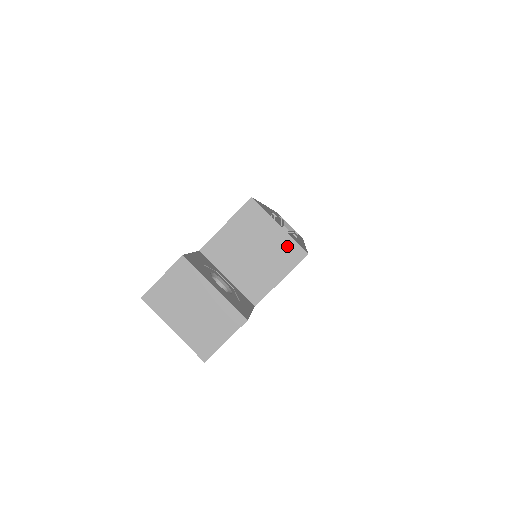
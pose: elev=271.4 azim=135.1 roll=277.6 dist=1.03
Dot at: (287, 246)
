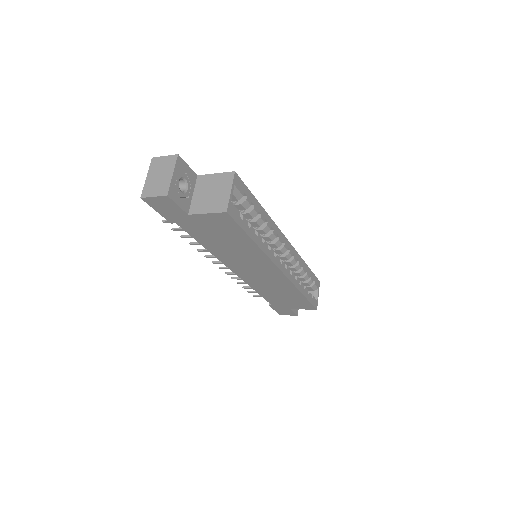
Dot at: (224, 202)
